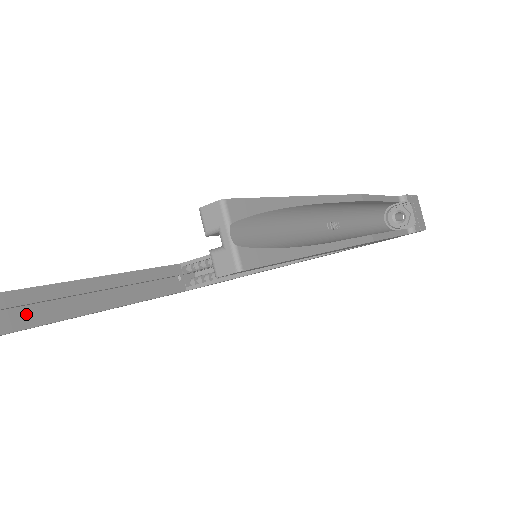
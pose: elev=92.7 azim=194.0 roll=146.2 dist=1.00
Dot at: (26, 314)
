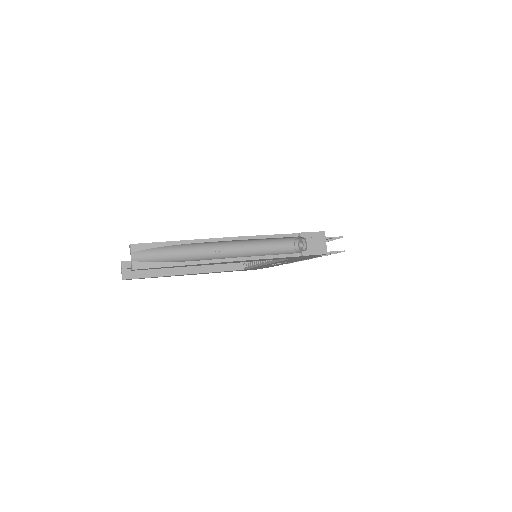
Dot at: (144, 271)
